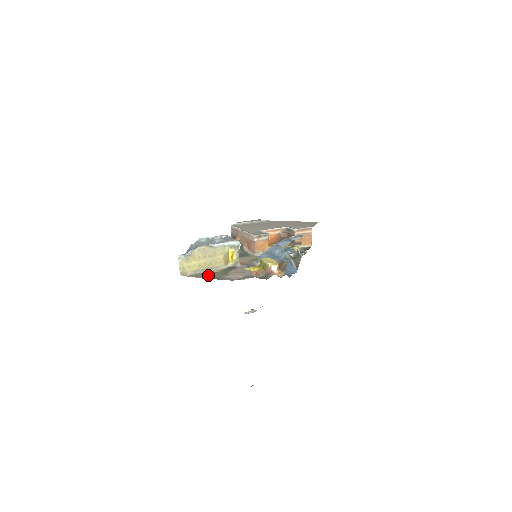
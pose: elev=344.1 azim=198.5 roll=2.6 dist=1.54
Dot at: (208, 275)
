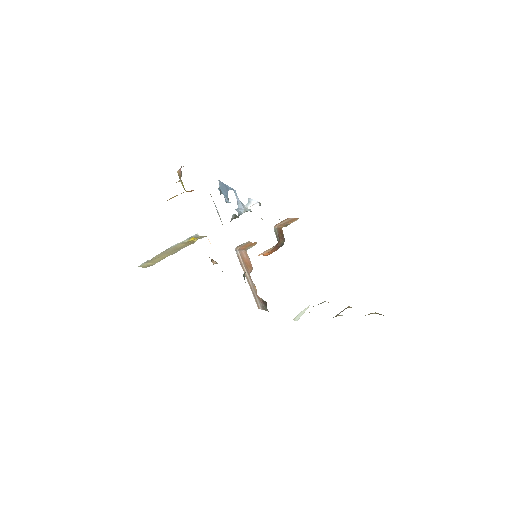
Dot at: occluded
